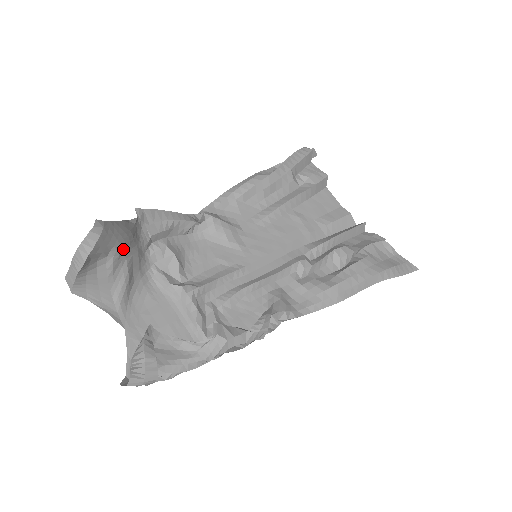
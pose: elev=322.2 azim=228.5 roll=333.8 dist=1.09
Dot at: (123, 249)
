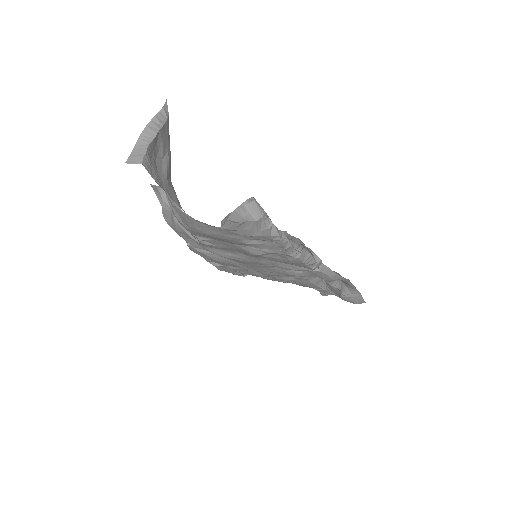
Dot at: (170, 168)
